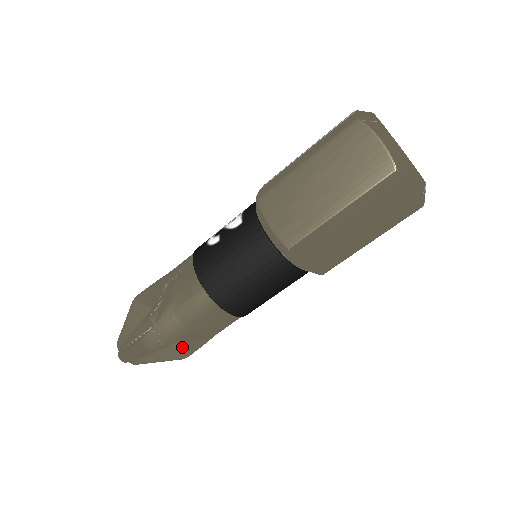
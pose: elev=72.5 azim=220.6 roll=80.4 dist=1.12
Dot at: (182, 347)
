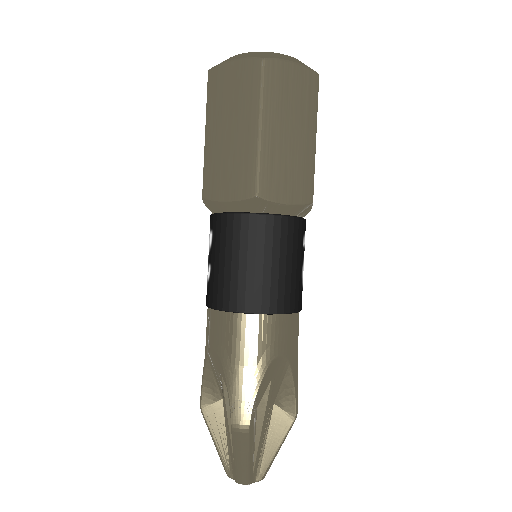
Dot at: (282, 408)
